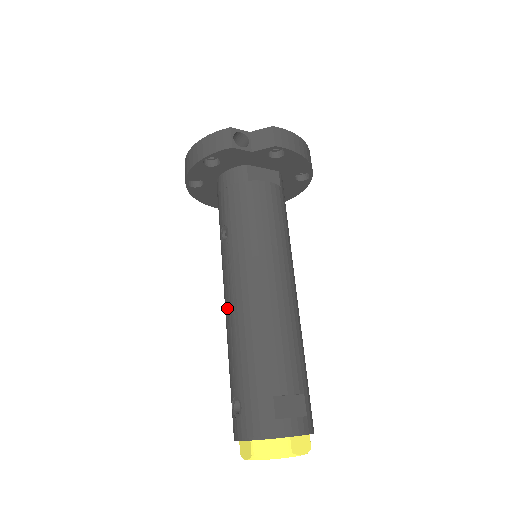
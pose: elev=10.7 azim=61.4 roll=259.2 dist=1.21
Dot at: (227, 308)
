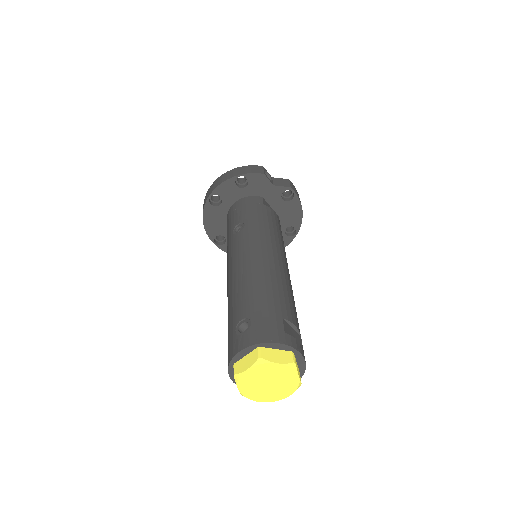
Dot at: (237, 268)
